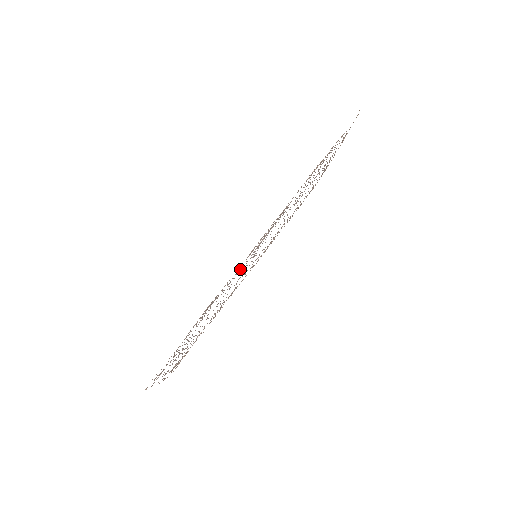
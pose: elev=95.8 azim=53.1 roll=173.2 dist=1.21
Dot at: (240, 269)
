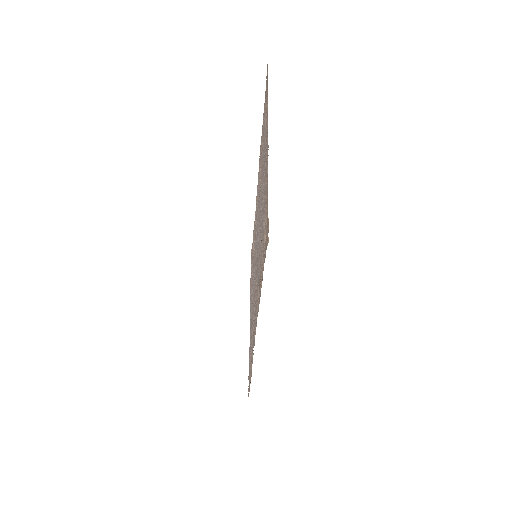
Dot at: (253, 327)
